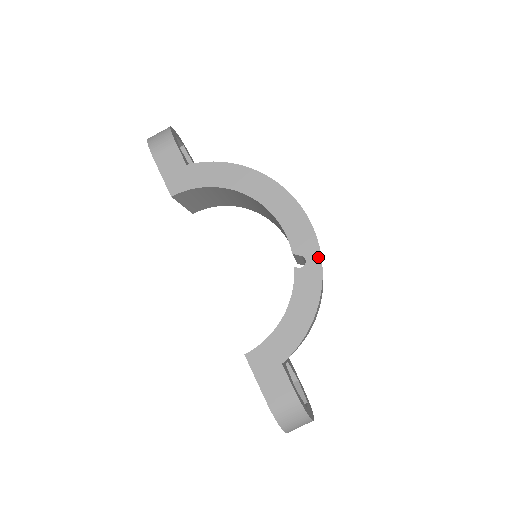
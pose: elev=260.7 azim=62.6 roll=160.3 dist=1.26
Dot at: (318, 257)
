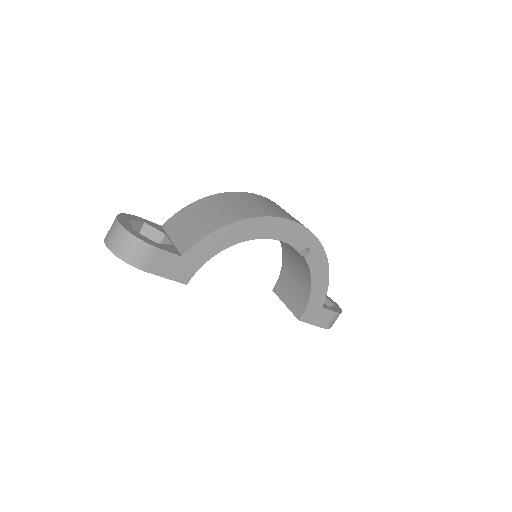
Dot at: (316, 241)
